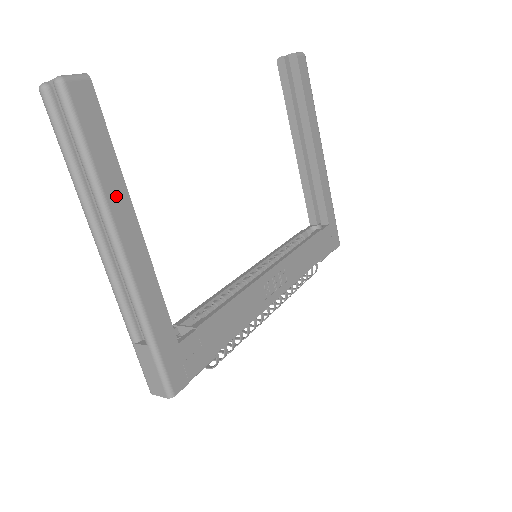
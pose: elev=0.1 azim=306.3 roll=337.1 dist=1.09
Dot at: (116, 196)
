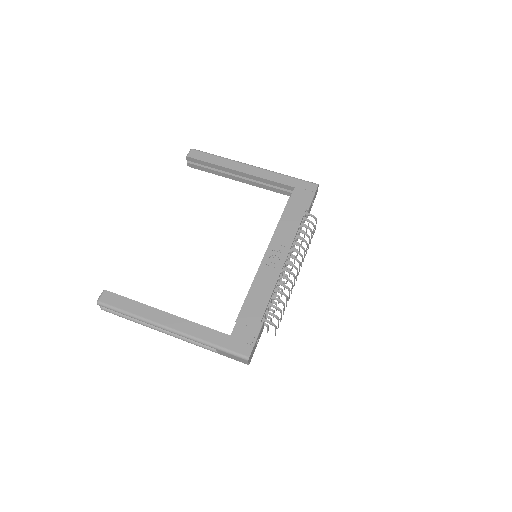
Dot at: (147, 313)
